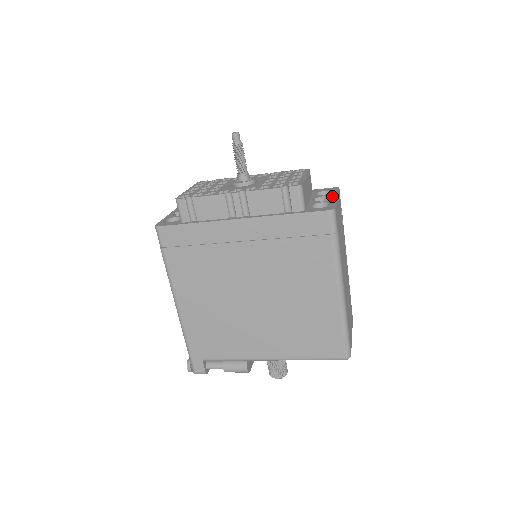
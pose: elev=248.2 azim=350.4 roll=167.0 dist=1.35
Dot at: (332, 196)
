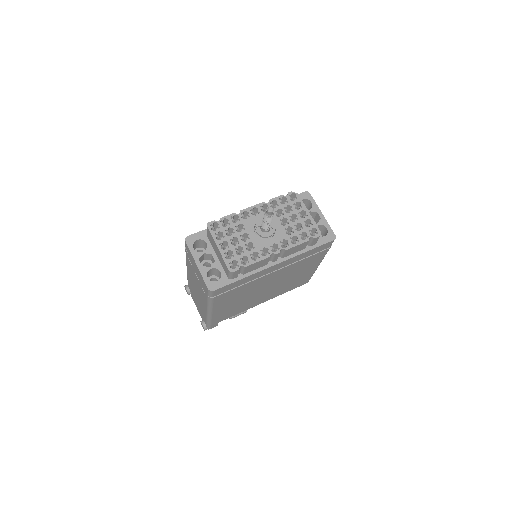
Dot at: (317, 212)
